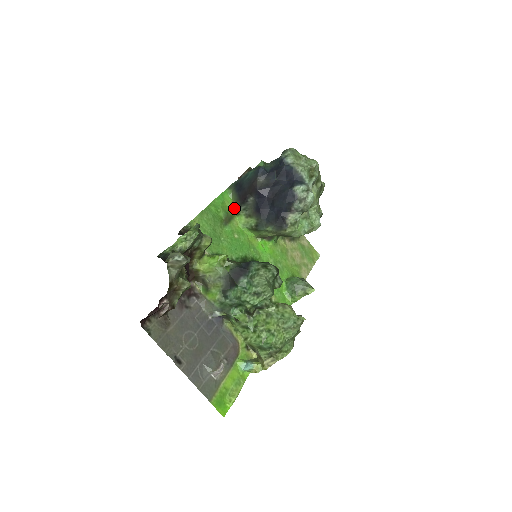
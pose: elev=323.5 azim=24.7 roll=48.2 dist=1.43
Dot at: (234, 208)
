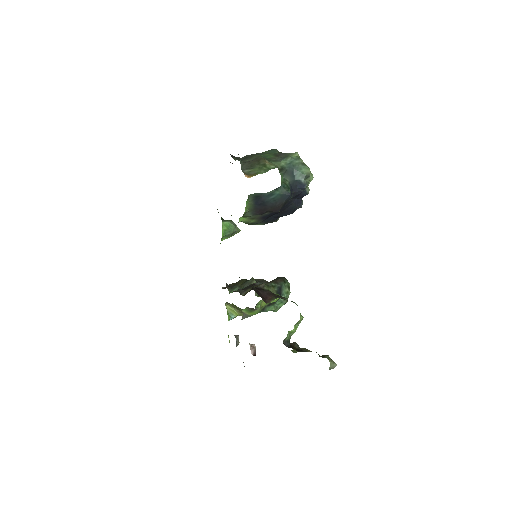
Dot at: (244, 215)
